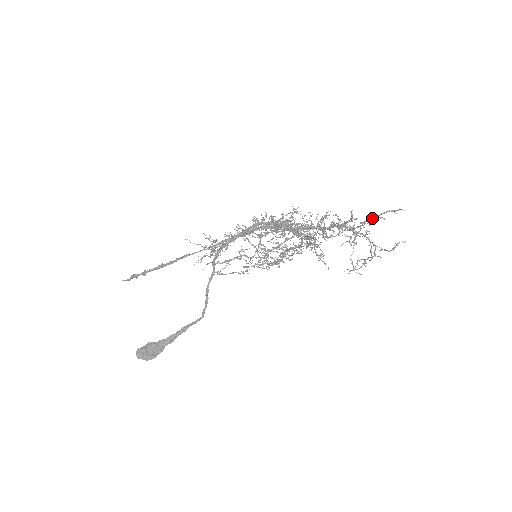
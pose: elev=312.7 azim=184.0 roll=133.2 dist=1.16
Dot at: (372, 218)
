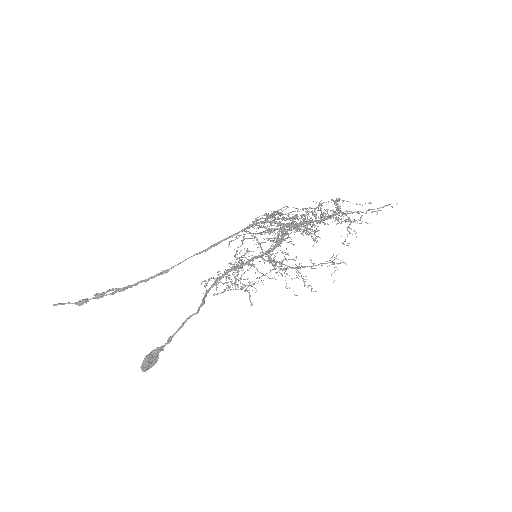
Dot at: (372, 212)
